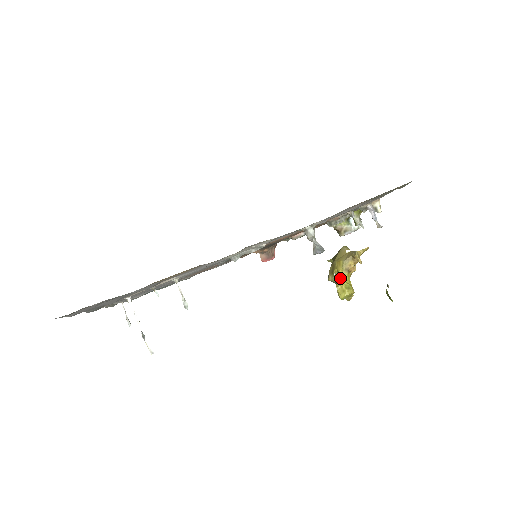
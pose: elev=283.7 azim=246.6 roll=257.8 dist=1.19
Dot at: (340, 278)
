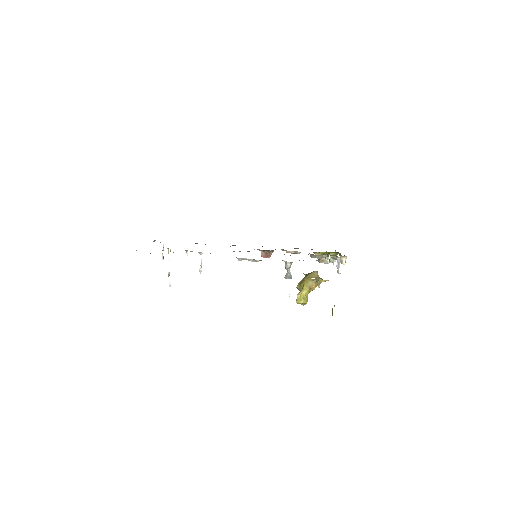
Dot at: (302, 290)
